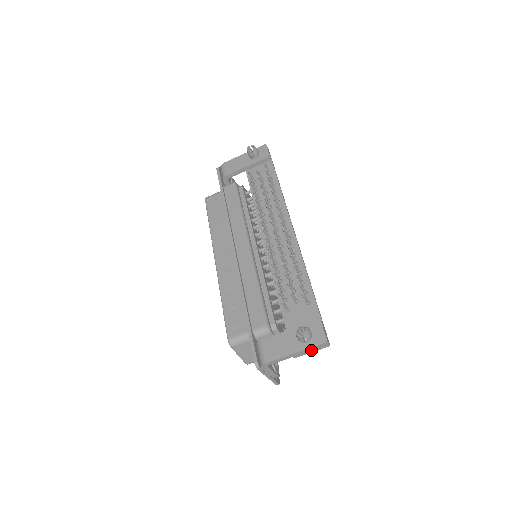
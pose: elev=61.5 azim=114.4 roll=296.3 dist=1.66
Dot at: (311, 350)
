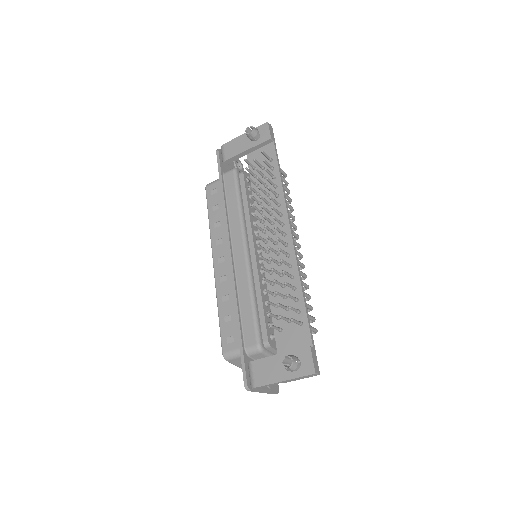
Dot at: (300, 378)
